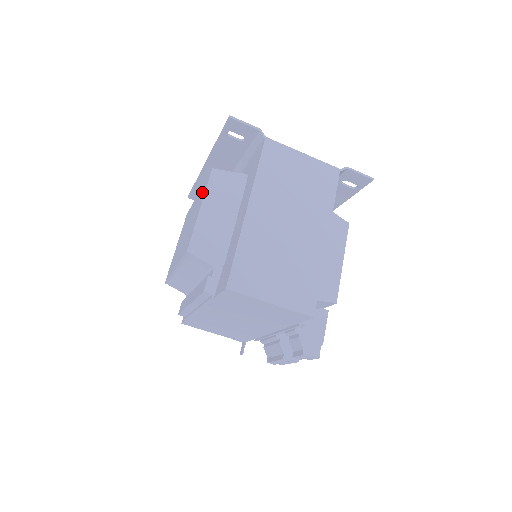
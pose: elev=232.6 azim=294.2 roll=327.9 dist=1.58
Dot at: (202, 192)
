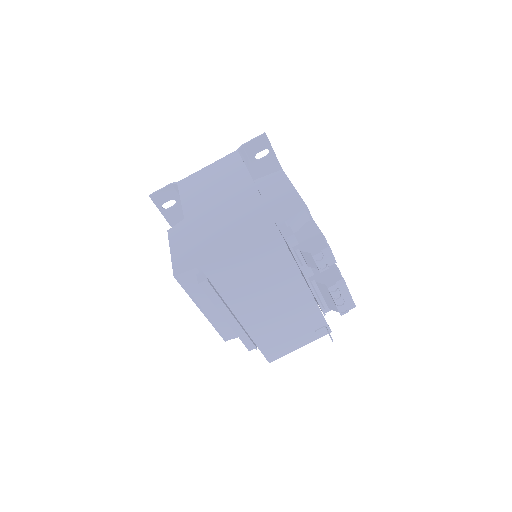
Dot at: occluded
